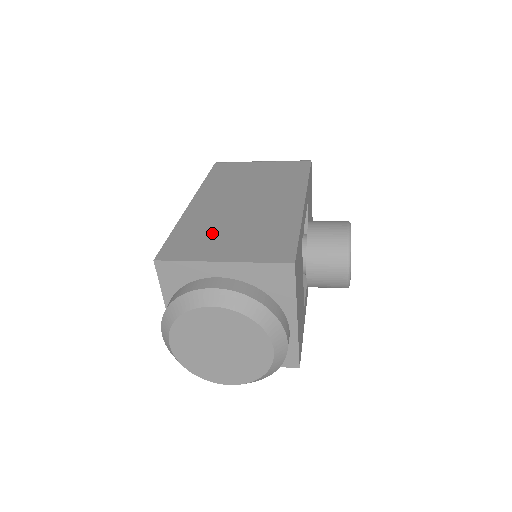
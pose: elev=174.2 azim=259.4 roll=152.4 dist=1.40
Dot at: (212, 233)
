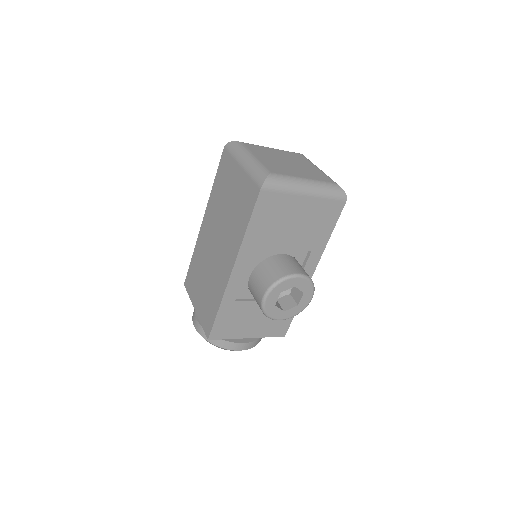
Dot at: (199, 276)
